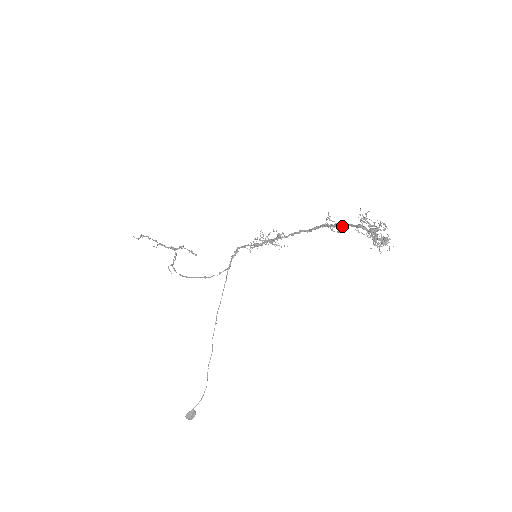
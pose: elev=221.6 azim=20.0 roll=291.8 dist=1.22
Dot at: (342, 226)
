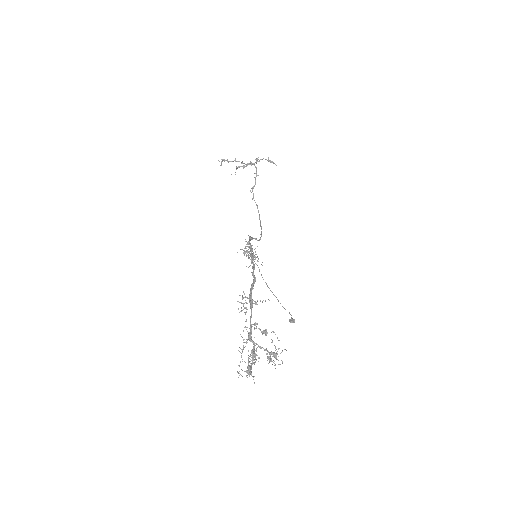
Dot at: (250, 316)
